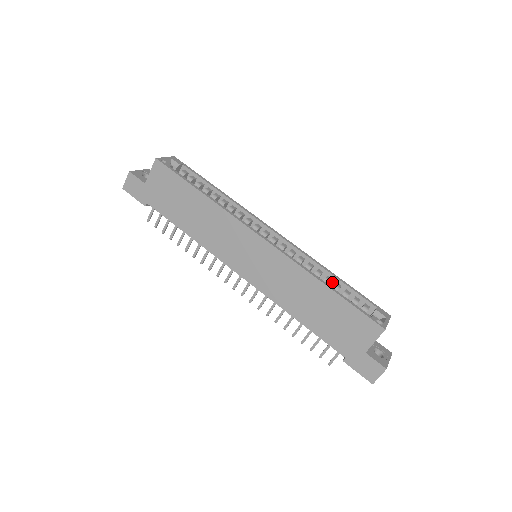
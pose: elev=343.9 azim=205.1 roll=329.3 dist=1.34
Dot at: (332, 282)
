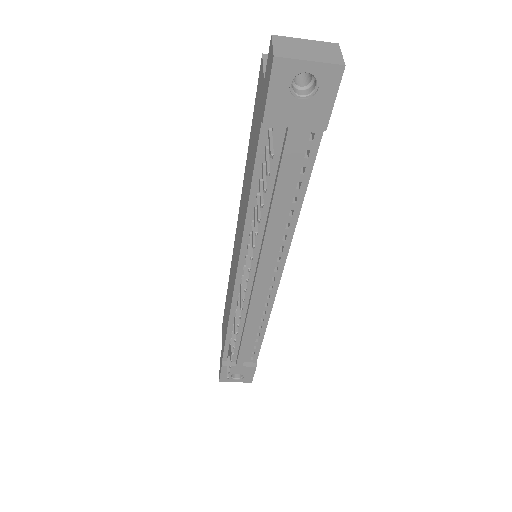
Dot at: occluded
